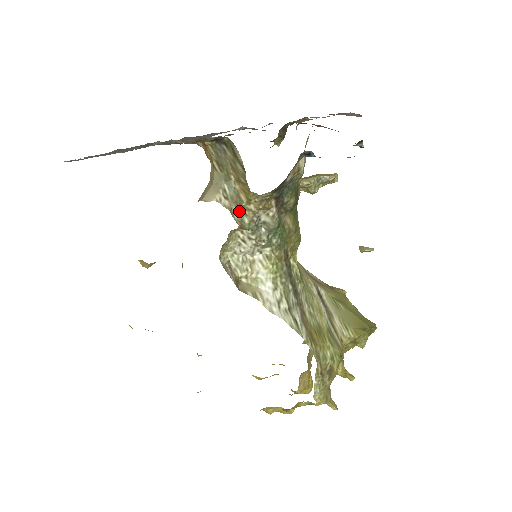
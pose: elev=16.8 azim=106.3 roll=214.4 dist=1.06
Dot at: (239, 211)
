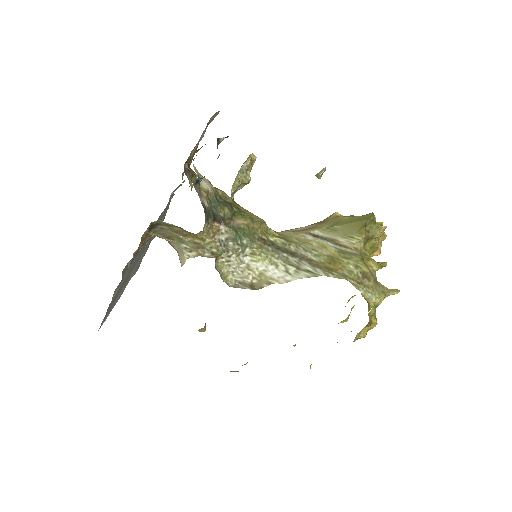
Dot at: (205, 250)
